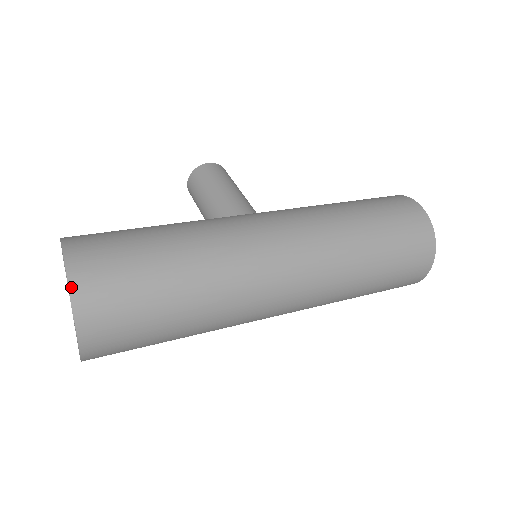
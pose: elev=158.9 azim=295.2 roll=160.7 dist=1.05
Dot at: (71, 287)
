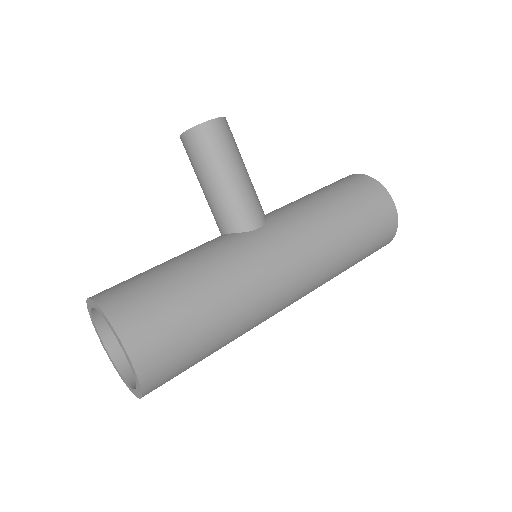
Dot at: (142, 385)
